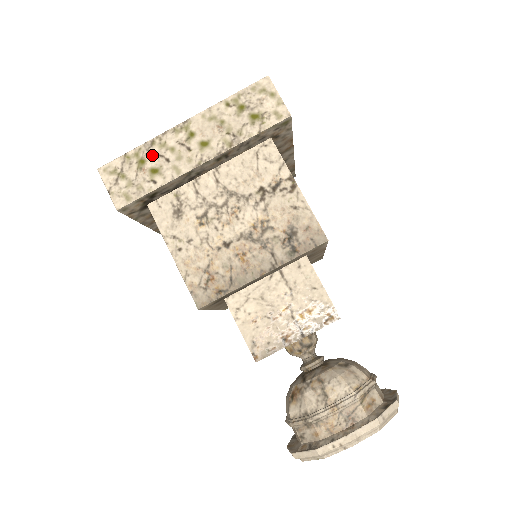
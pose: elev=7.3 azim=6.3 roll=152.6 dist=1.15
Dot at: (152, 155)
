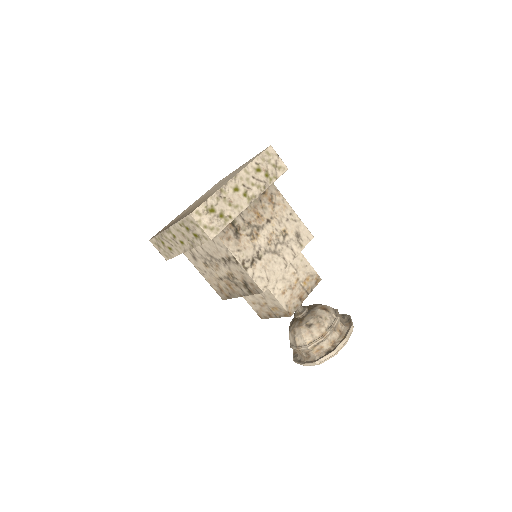
Dot at: (165, 241)
